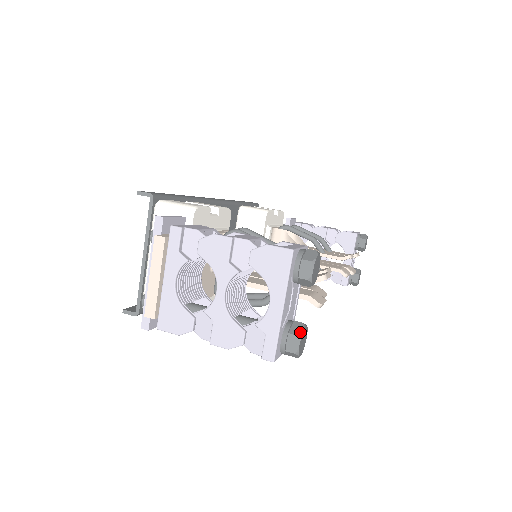
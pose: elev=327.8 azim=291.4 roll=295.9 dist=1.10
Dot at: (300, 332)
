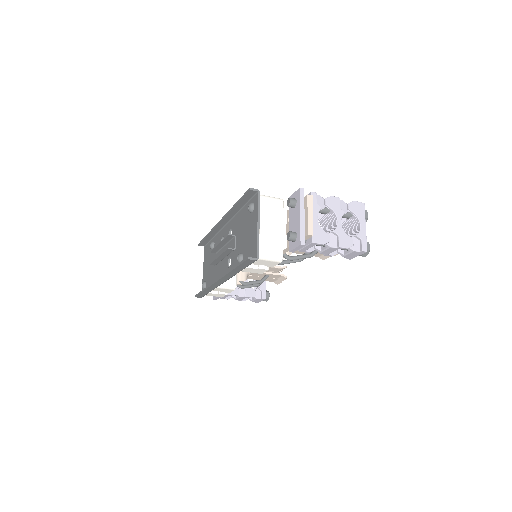
Dot at: (368, 242)
